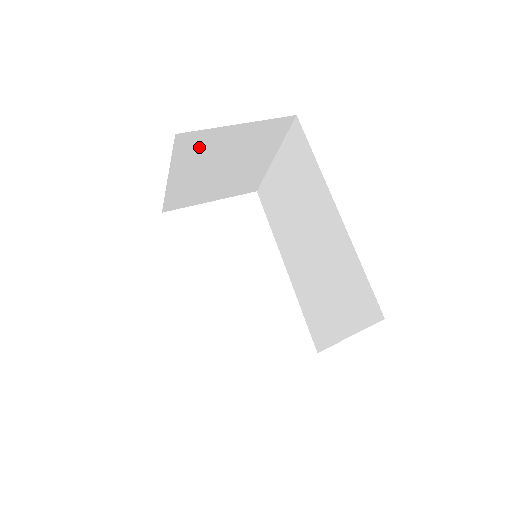
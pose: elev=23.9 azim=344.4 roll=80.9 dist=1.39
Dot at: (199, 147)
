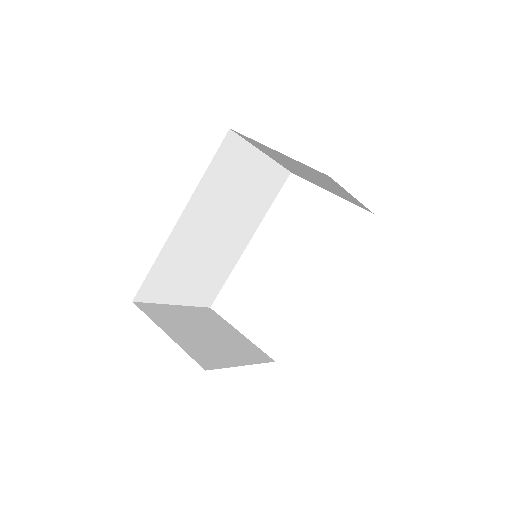
Dot at: (262, 147)
